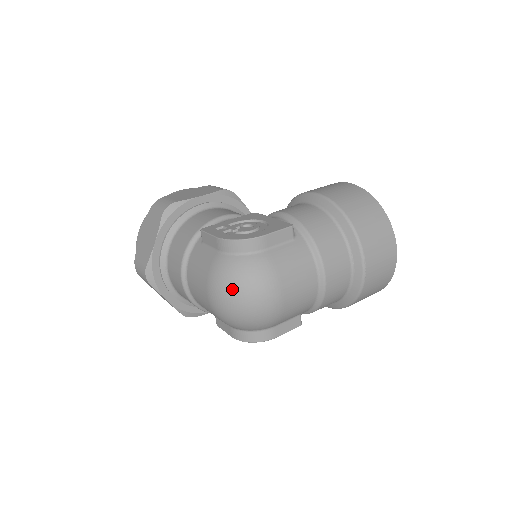
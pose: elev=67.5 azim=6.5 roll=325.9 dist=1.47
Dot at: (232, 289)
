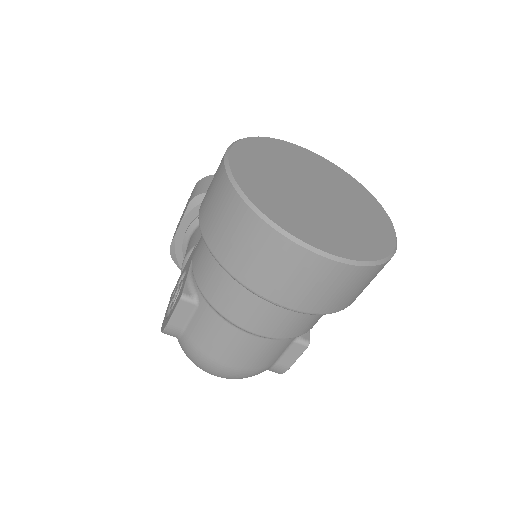
Dot at: occluded
